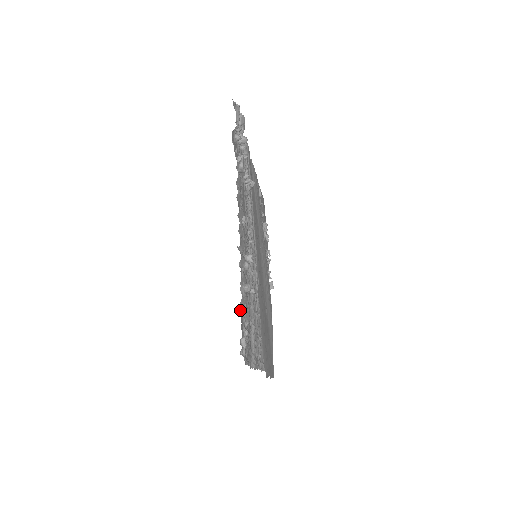
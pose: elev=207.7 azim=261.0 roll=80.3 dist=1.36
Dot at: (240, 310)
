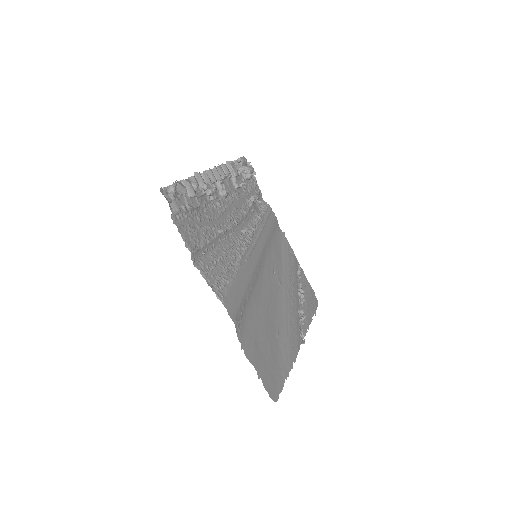
Dot at: occluded
